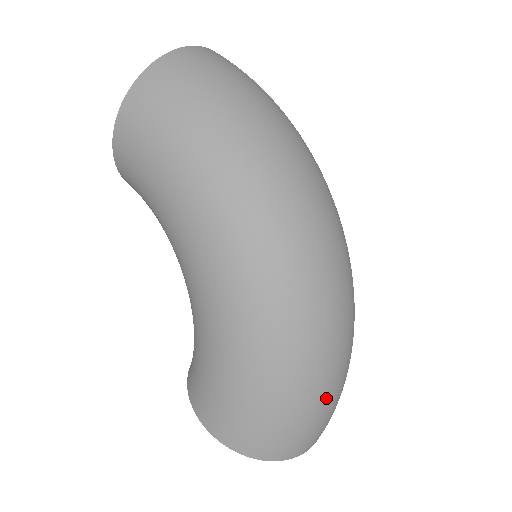
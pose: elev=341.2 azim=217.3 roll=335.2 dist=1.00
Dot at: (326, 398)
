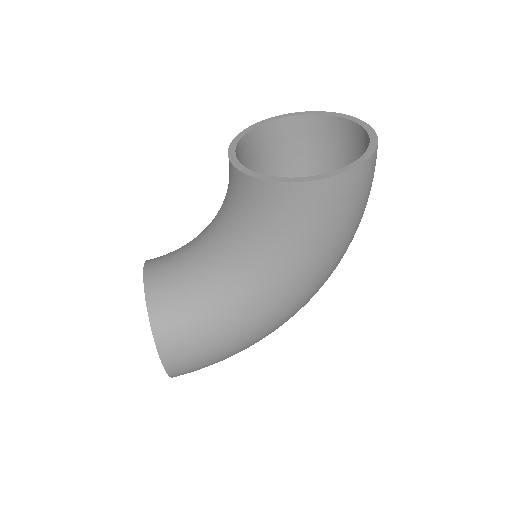
Dot at: occluded
